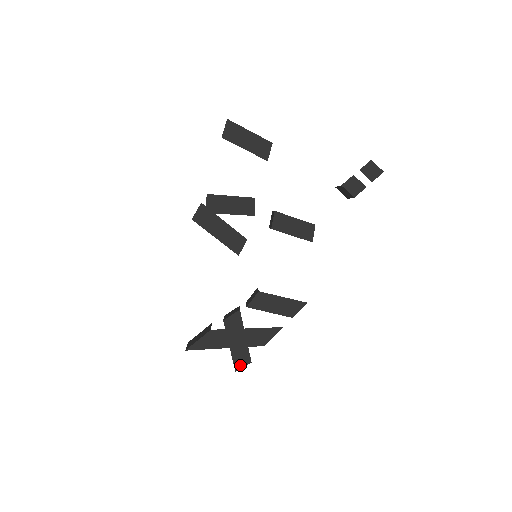
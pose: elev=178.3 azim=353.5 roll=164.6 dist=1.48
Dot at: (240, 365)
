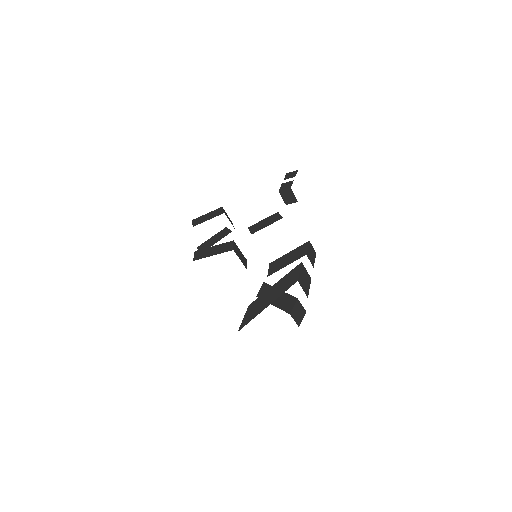
Dot at: (290, 308)
